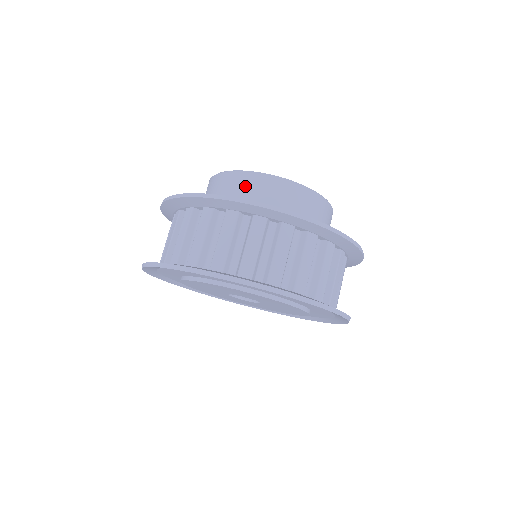
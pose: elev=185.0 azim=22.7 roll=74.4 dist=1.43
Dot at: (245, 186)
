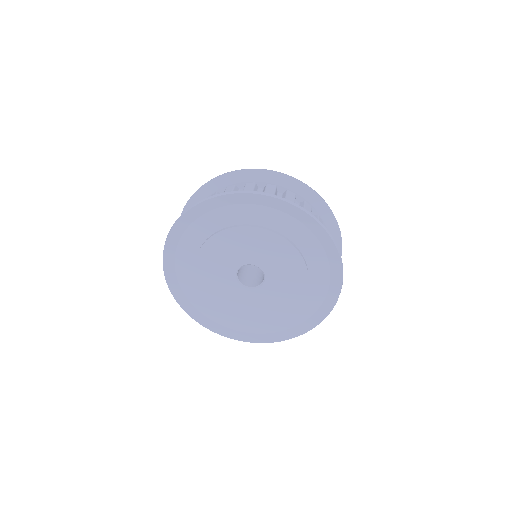
Dot at: occluded
